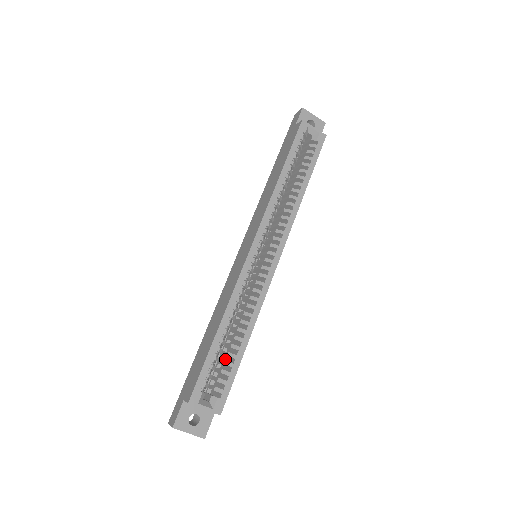
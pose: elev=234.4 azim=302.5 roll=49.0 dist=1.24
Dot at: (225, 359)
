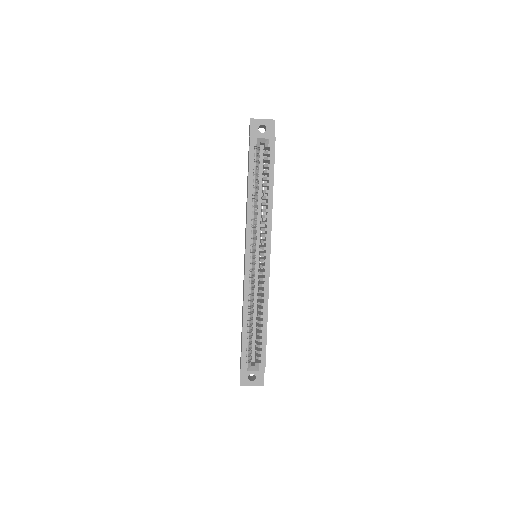
Dot at: occluded
